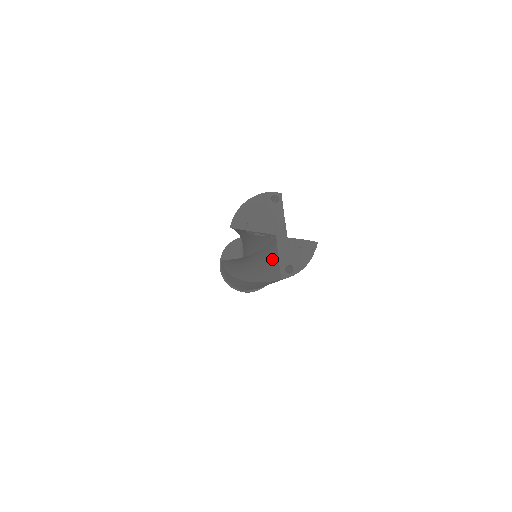
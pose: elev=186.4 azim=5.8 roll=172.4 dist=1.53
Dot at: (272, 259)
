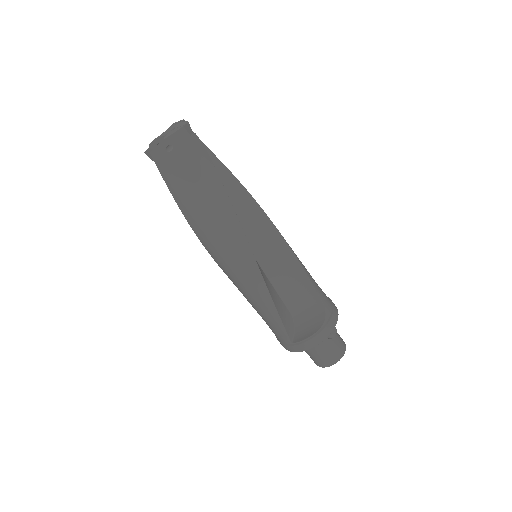
Dot at: occluded
